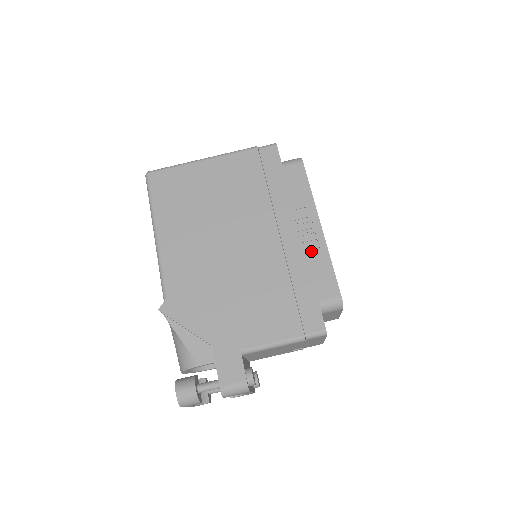
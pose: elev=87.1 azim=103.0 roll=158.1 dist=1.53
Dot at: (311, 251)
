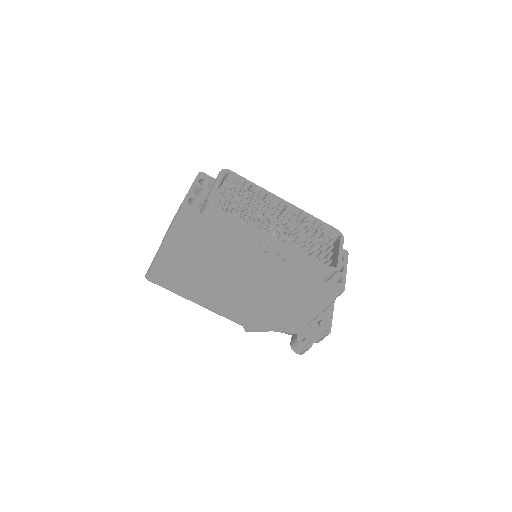
Dot at: (286, 259)
